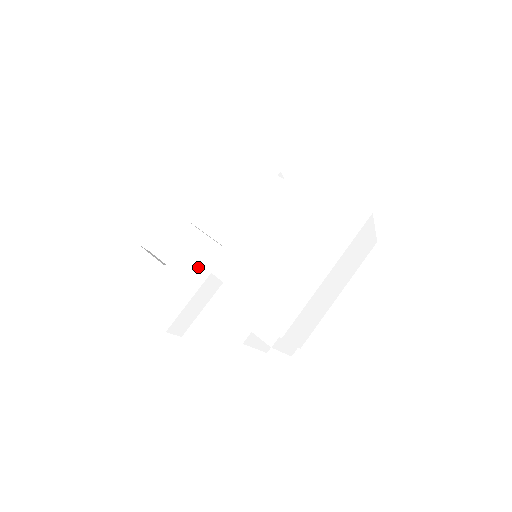
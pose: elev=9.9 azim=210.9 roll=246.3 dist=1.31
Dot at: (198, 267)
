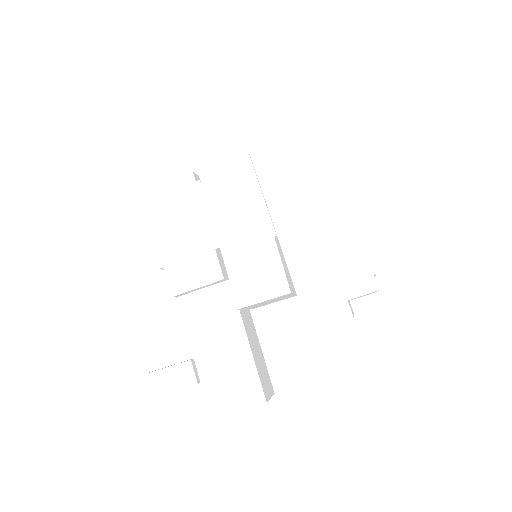
Dot at: (223, 322)
